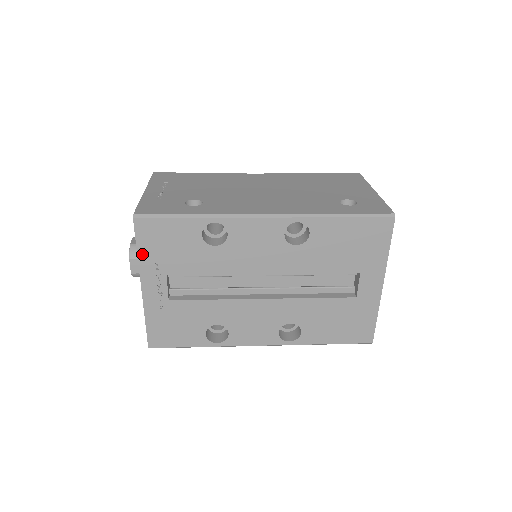
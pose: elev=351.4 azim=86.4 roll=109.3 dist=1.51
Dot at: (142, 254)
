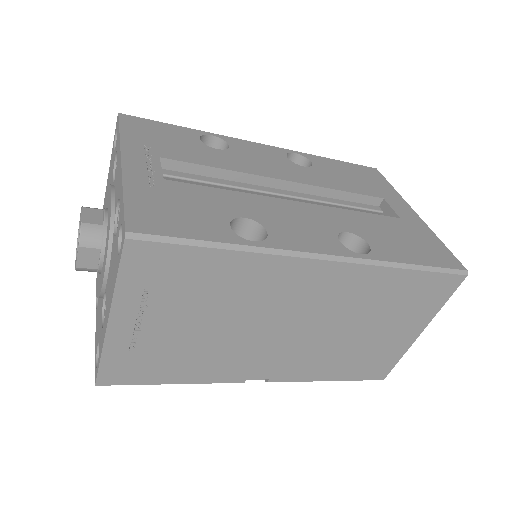
Dot at: (126, 136)
